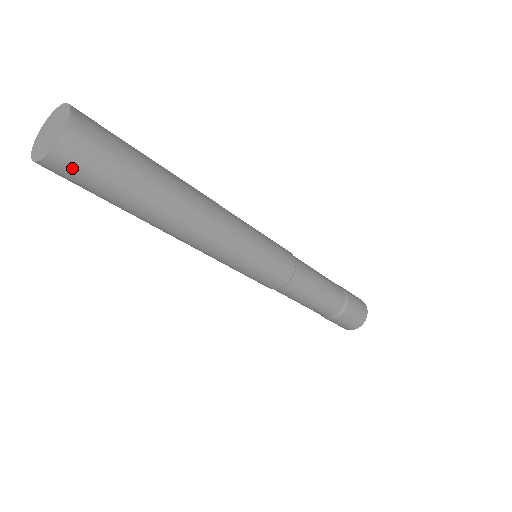
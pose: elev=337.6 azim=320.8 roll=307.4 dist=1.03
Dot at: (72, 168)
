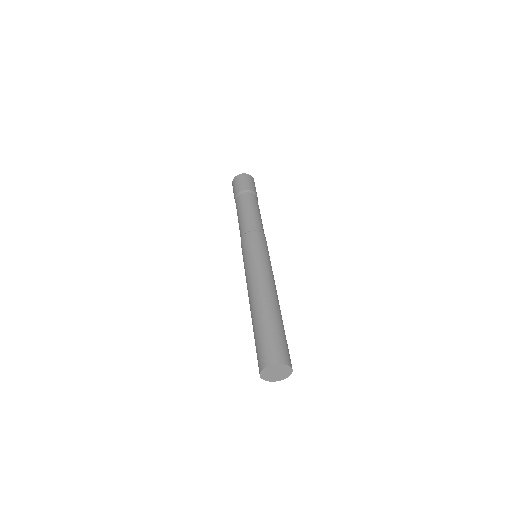
Dot at: occluded
